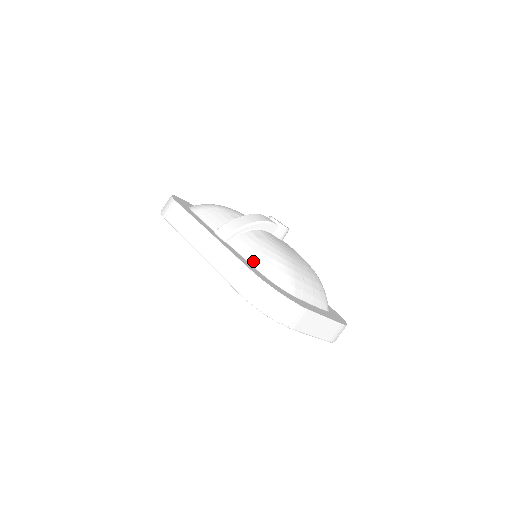
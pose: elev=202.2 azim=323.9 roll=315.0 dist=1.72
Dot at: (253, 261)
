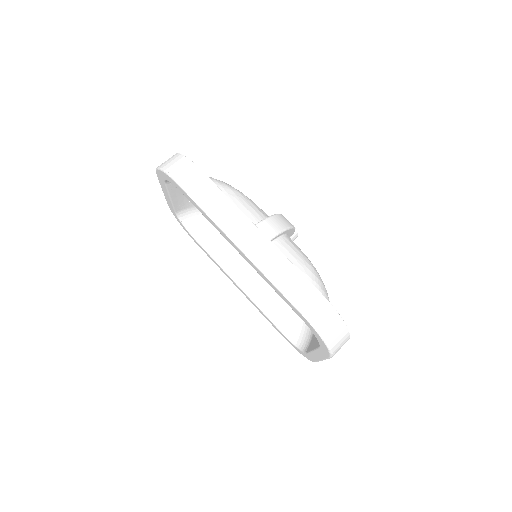
Dot at: occluded
